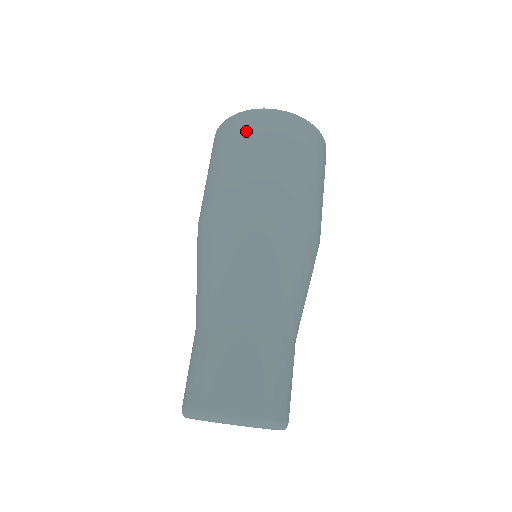
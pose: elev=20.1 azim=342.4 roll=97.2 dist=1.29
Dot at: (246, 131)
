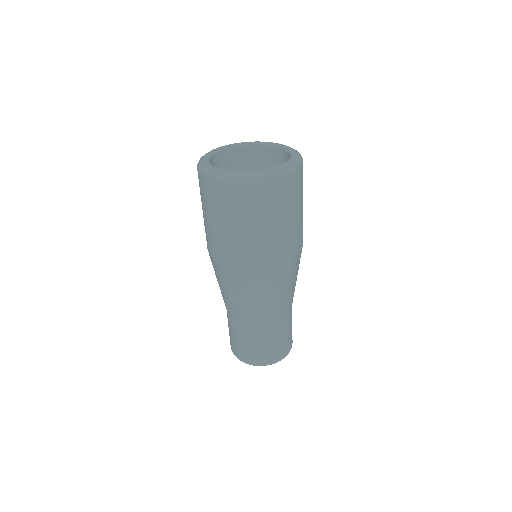
Dot at: (216, 200)
